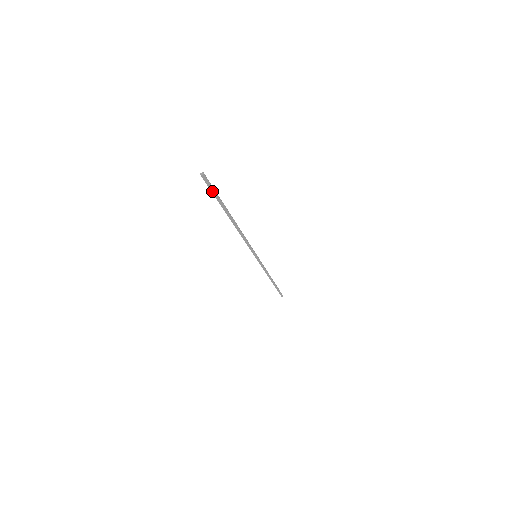
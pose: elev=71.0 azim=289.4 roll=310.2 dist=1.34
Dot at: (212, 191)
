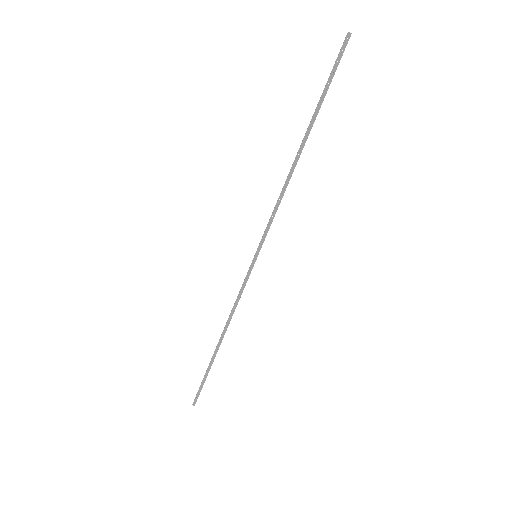
Dot at: (333, 70)
